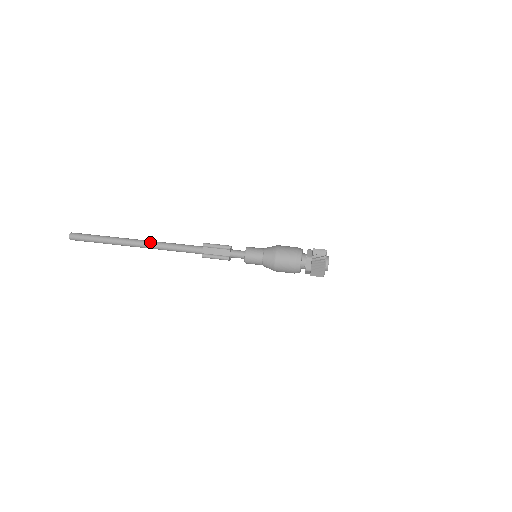
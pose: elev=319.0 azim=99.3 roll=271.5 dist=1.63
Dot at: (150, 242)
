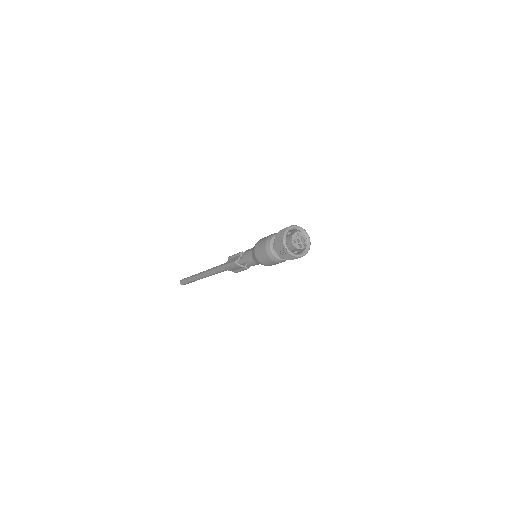
Dot at: (208, 269)
